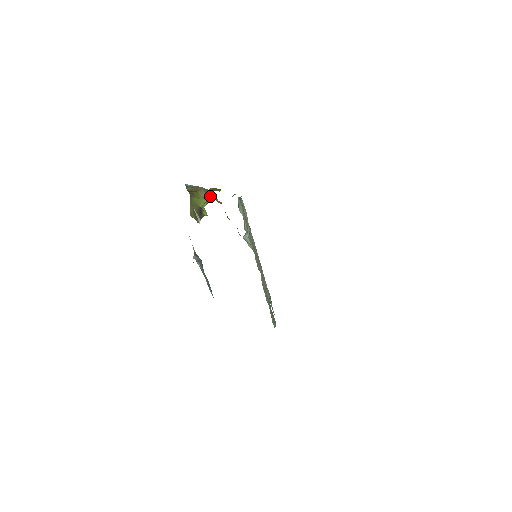
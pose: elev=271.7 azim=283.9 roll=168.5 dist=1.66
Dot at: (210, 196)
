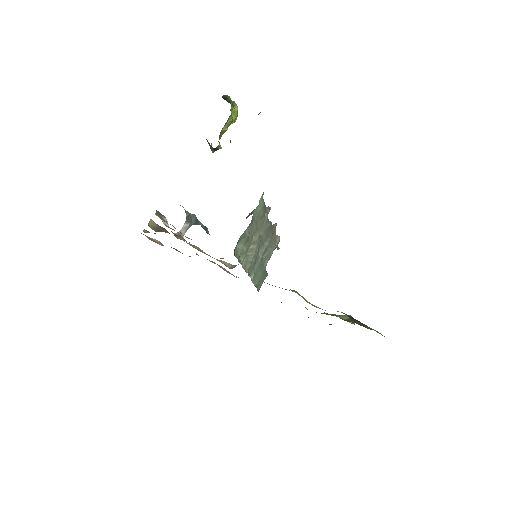
Dot at: occluded
